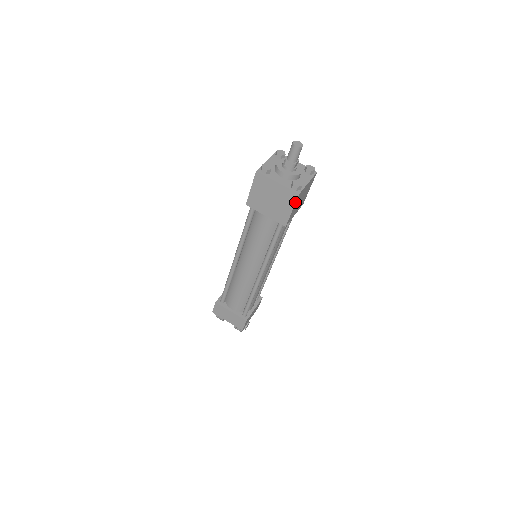
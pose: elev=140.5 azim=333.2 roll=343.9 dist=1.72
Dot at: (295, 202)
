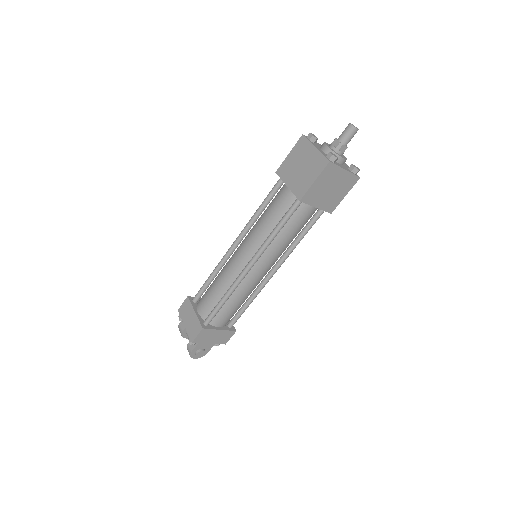
Dot at: (322, 171)
